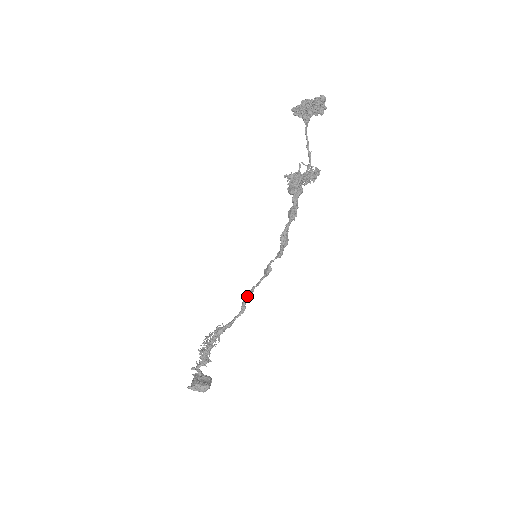
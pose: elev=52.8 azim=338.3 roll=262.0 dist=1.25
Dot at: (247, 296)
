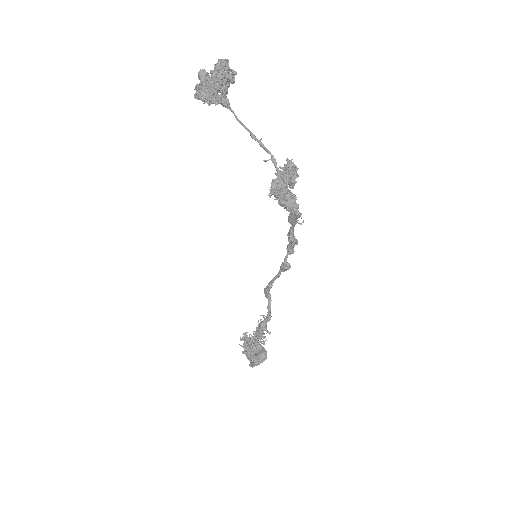
Dot at: (269, 288)
